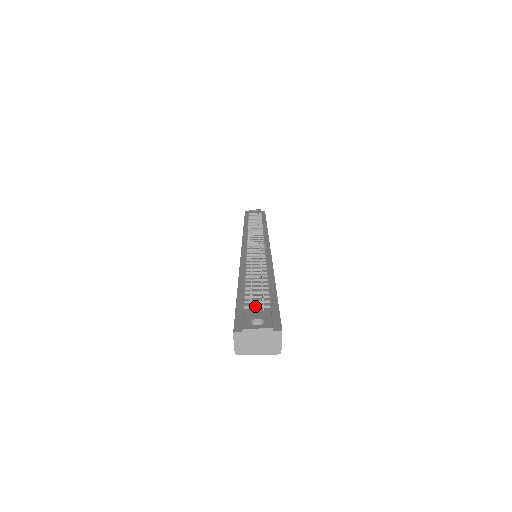
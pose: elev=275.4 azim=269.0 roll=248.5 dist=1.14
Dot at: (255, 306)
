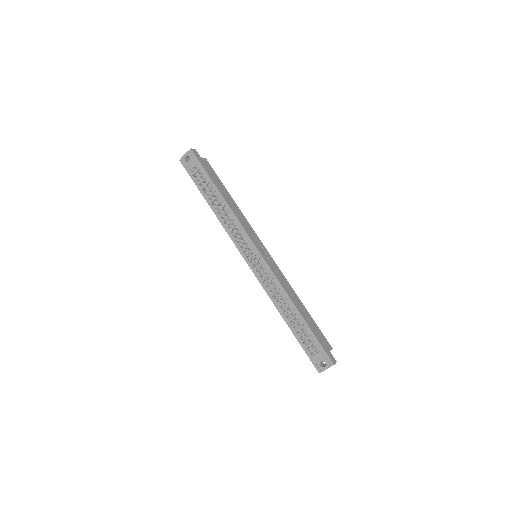
Dot at: (312, 350)
